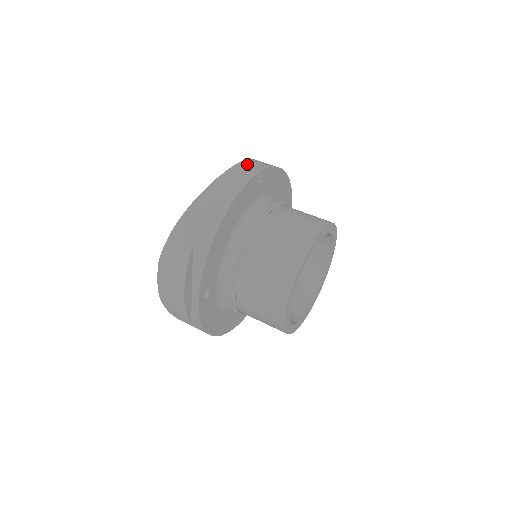
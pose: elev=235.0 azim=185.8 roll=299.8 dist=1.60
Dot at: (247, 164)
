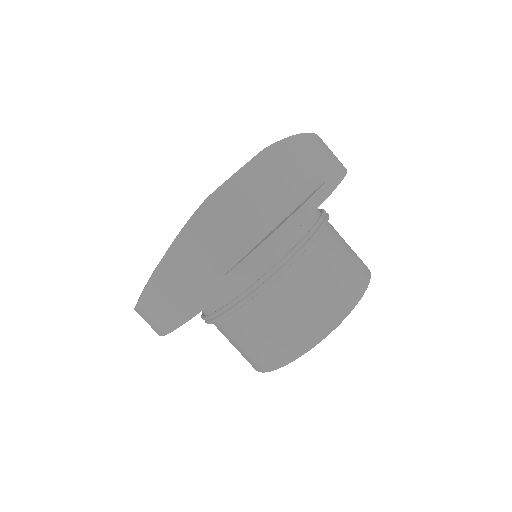
Dot at: occluded
